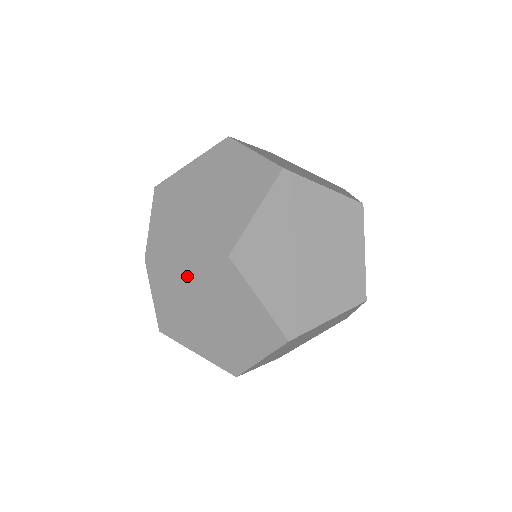
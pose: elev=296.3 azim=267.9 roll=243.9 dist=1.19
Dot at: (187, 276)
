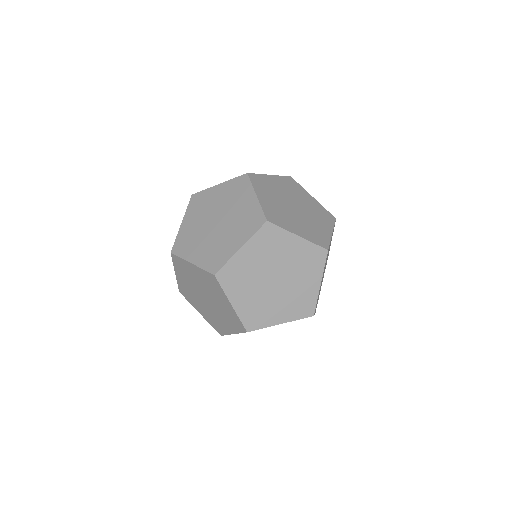
Dot at: (215, 196)
